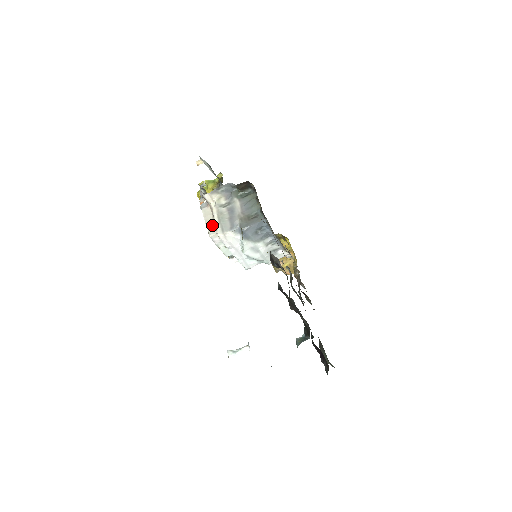
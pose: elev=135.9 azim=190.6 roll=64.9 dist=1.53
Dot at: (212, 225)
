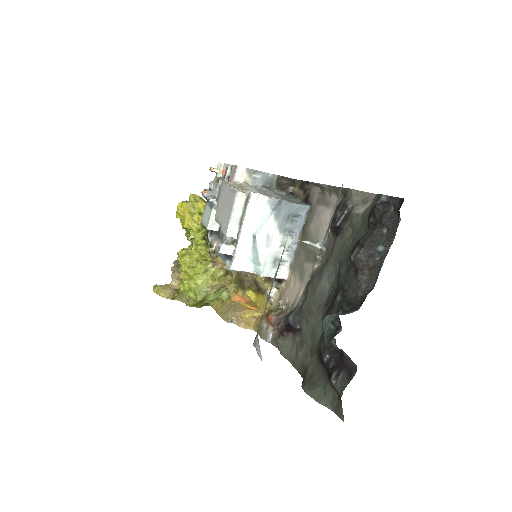
Dot at: (239, 189)
